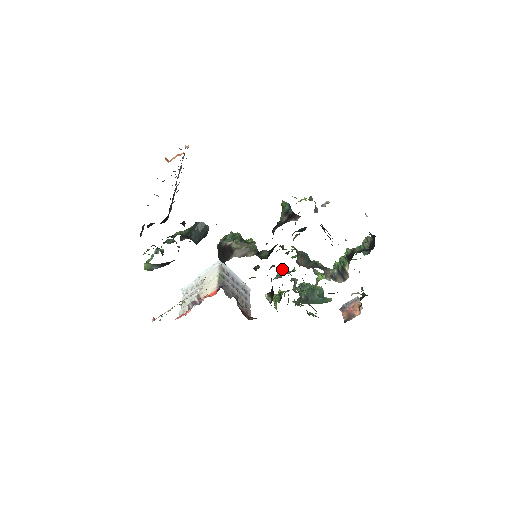
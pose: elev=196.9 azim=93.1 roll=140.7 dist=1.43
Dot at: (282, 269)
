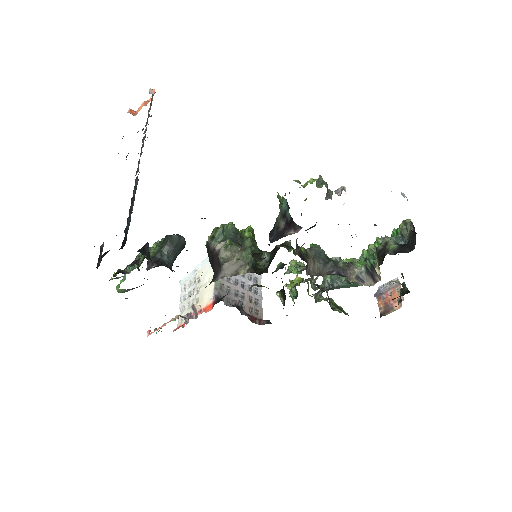
Dot at: (293, 264)
